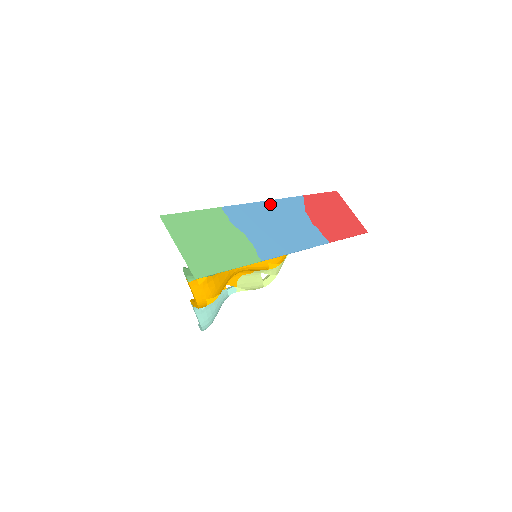
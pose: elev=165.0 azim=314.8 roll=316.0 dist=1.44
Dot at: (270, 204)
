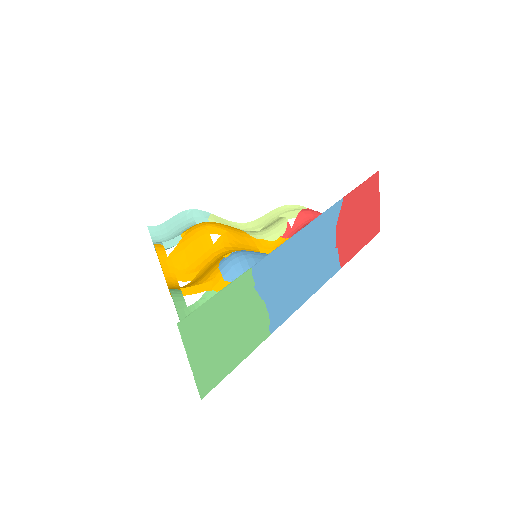
Dot at: (305, 233)
